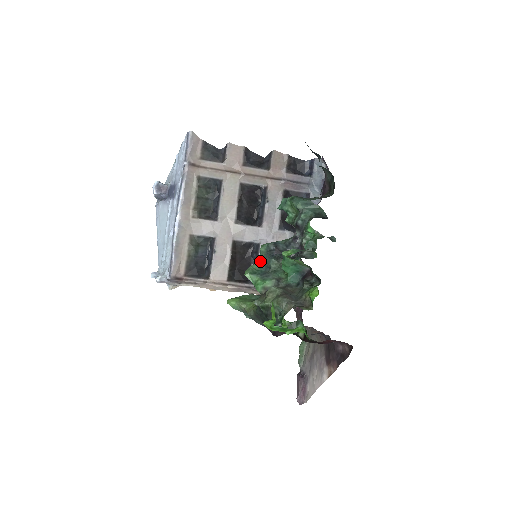
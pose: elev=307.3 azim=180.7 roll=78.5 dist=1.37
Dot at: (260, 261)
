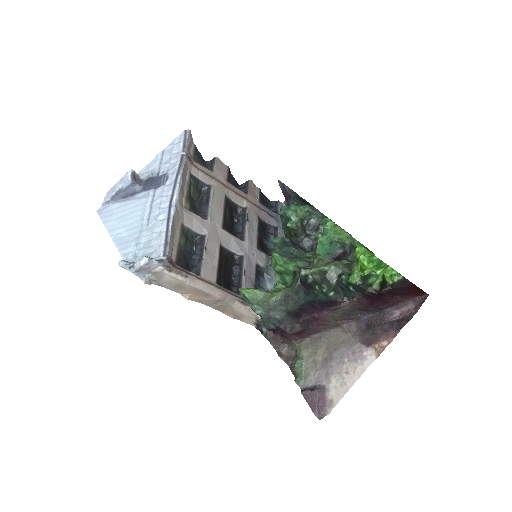
Dot at: (279, 249)
